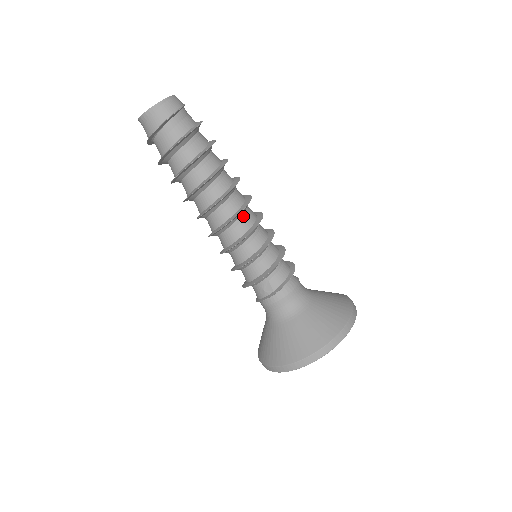
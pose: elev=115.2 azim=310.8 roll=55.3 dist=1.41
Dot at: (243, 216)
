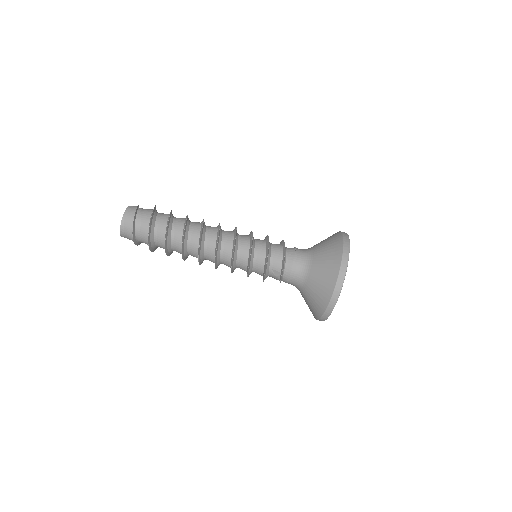
Dot at: (223, 243)
